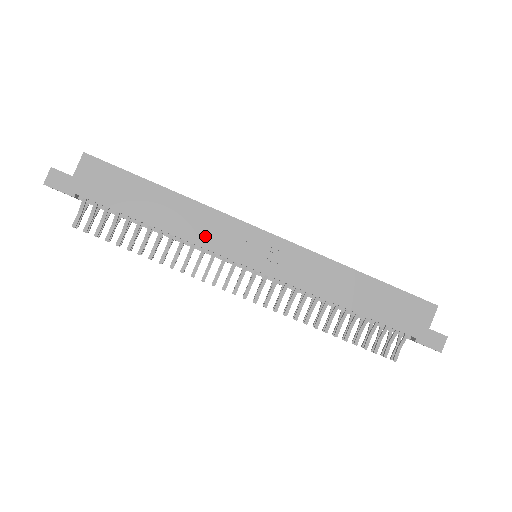
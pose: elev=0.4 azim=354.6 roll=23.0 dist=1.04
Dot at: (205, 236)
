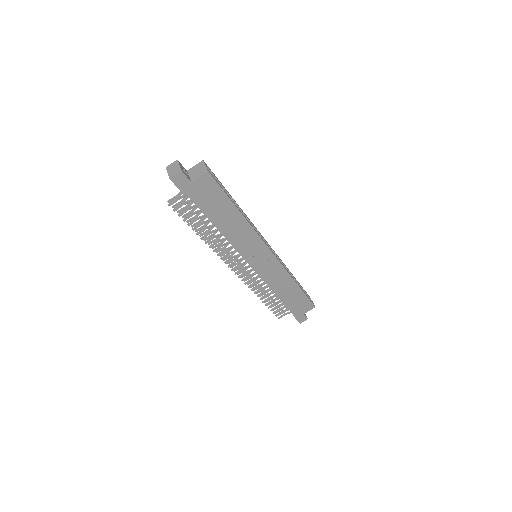
Dot at: (241, 243)
